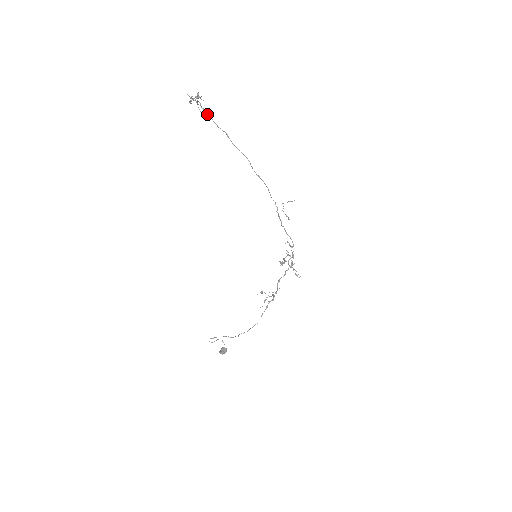
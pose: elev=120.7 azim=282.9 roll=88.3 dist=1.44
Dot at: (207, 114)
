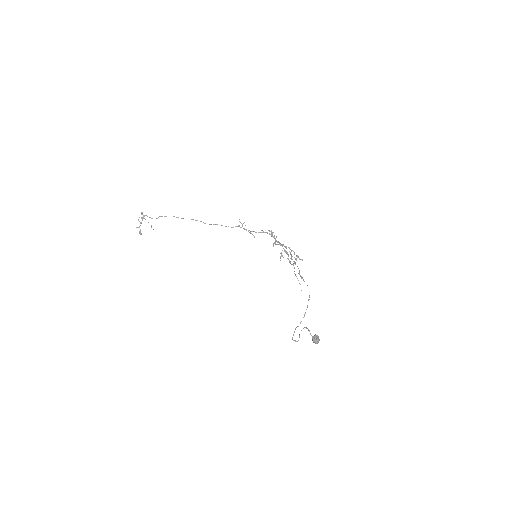
Dot at: occluded
